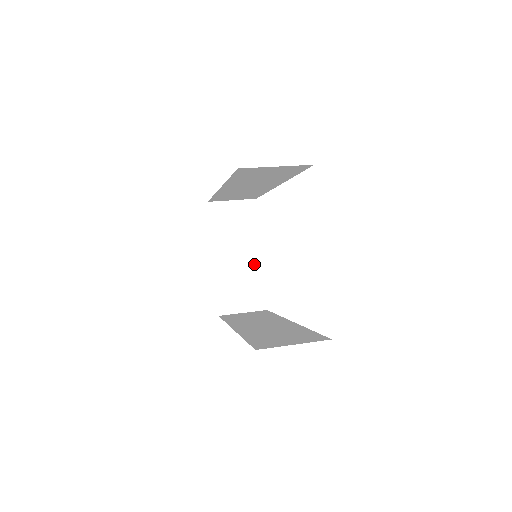
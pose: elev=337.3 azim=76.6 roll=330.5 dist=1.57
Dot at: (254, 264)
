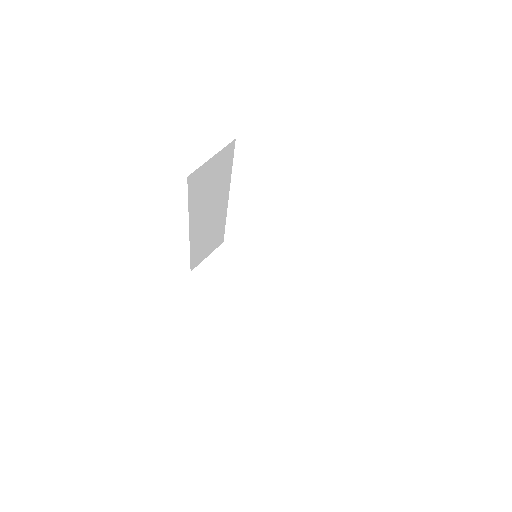
Dot at: (263, 286)
